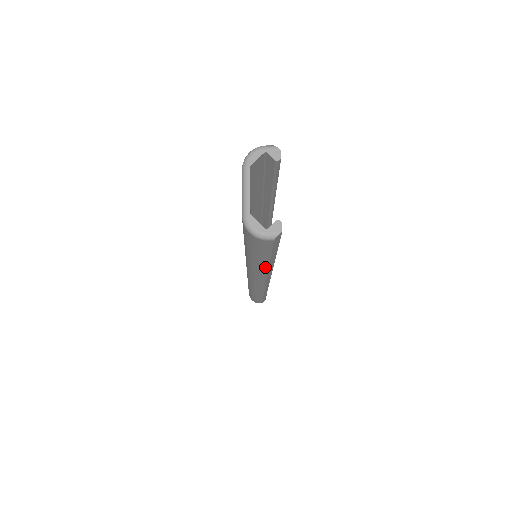
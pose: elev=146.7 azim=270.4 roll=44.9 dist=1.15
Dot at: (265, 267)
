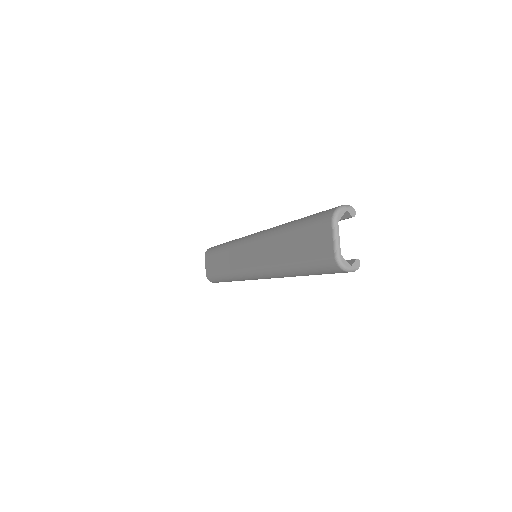
Dot at: occluded
